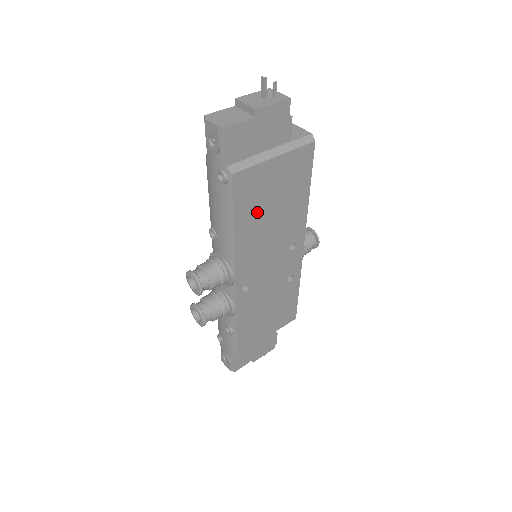
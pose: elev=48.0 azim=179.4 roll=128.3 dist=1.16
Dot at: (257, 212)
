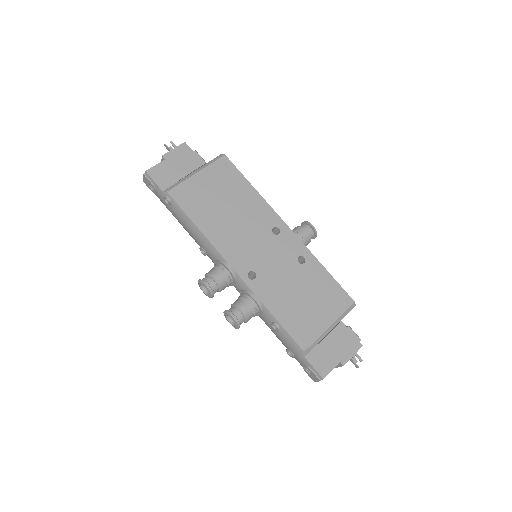
Dot at: (211, 211)
